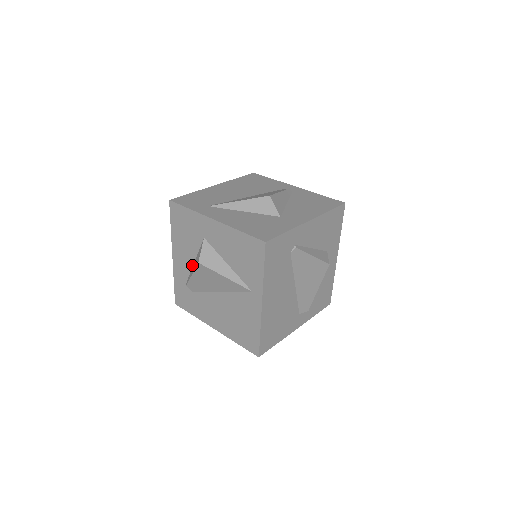
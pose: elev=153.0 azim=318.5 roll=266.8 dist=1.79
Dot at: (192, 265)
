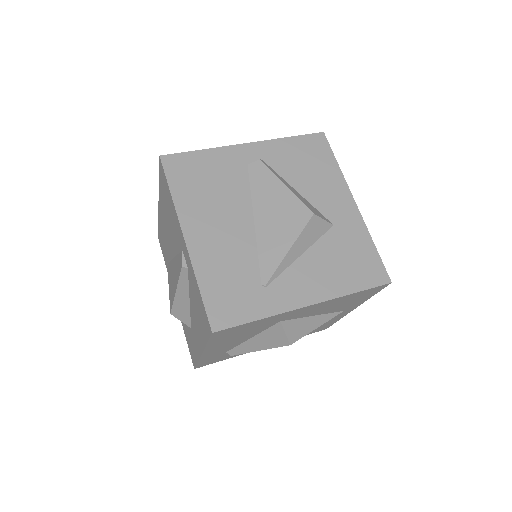
Dot at: (244, 342)
